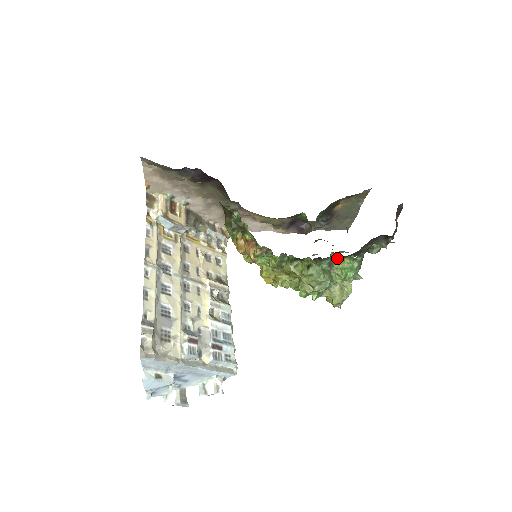
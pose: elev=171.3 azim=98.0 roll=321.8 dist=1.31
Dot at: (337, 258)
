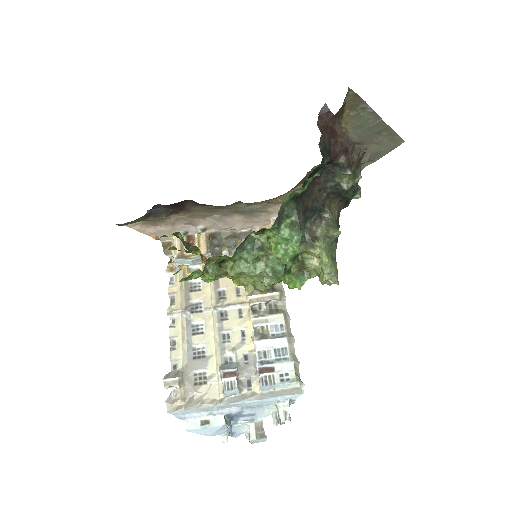
Dot at: (264, 235)
